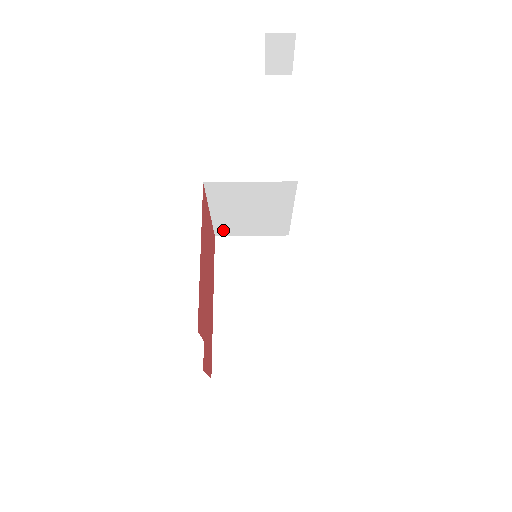
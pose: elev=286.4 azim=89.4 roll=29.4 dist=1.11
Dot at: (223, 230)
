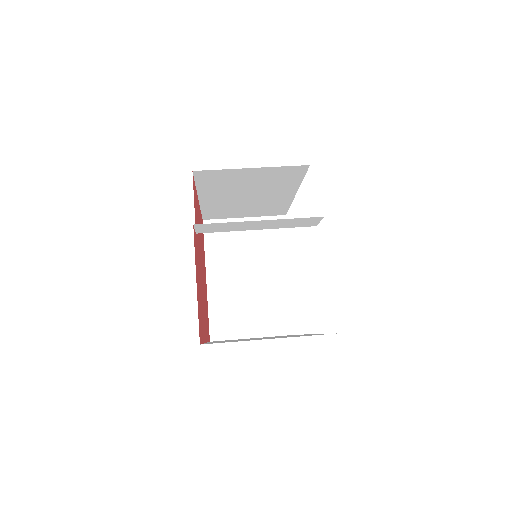
Dot at: (220, 324)
